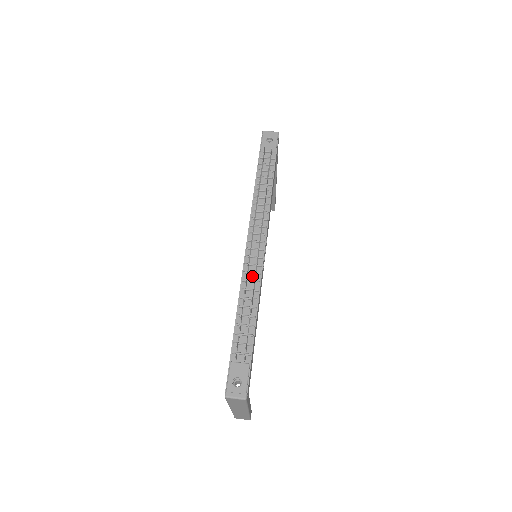
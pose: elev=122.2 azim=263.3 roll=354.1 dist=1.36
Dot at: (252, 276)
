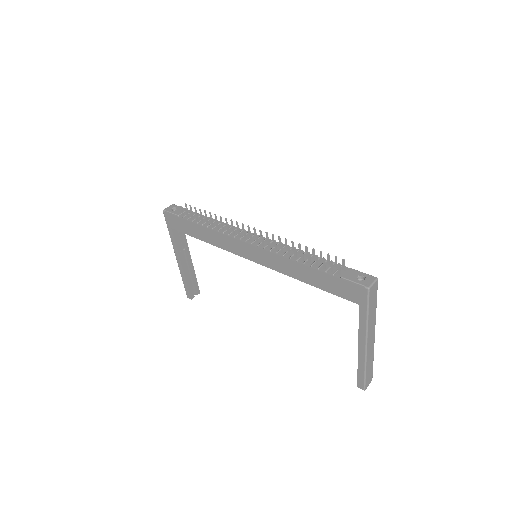
Dot at: (277, 248)
